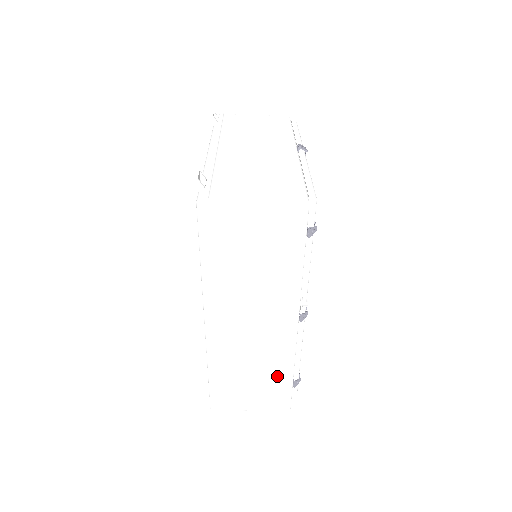
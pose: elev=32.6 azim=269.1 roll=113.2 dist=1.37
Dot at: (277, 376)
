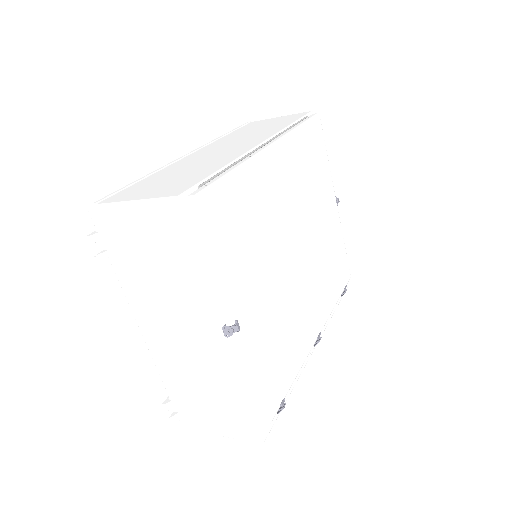
Dot at: occluded
